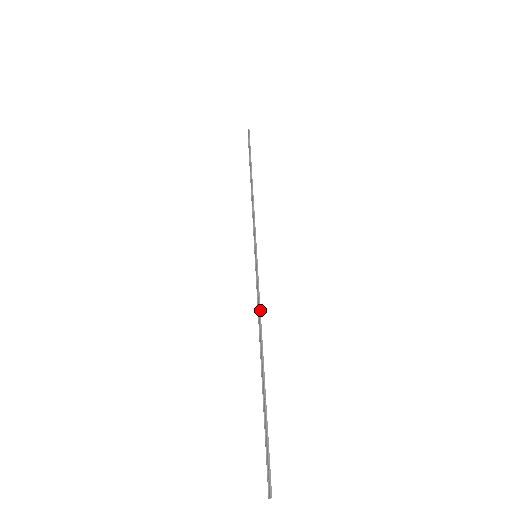
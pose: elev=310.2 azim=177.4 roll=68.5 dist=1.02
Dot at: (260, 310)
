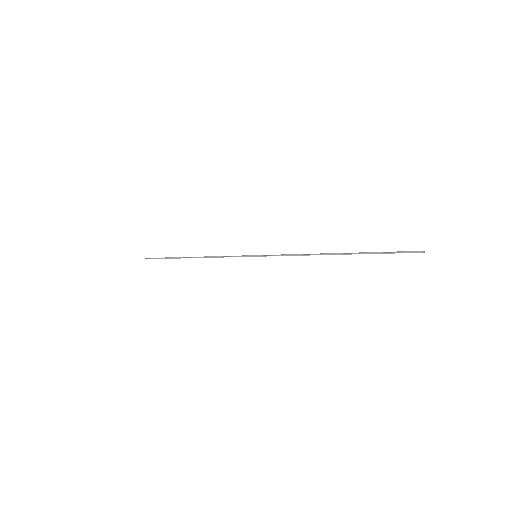
Dot at: (300, 254)
